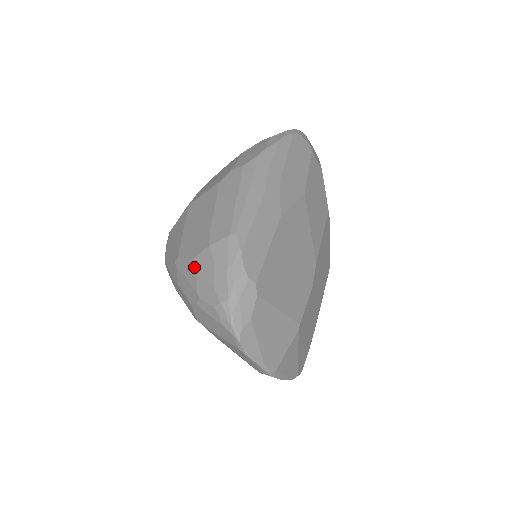
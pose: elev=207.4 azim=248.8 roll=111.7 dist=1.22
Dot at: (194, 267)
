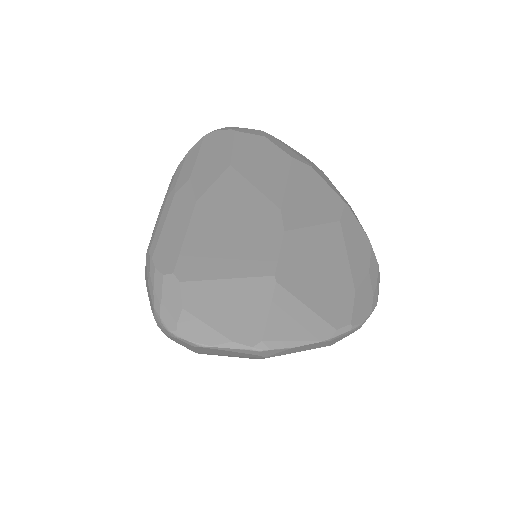
Dot at: occluded
